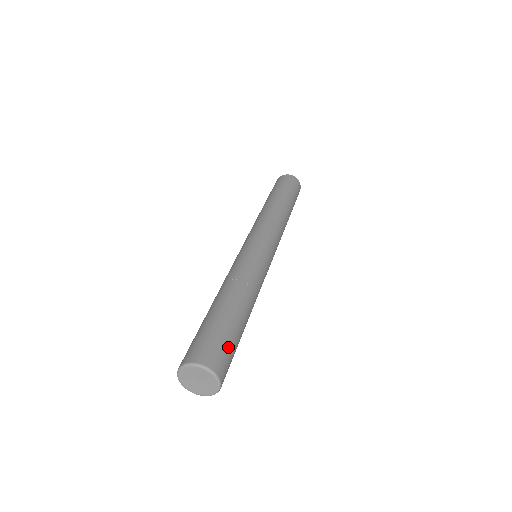
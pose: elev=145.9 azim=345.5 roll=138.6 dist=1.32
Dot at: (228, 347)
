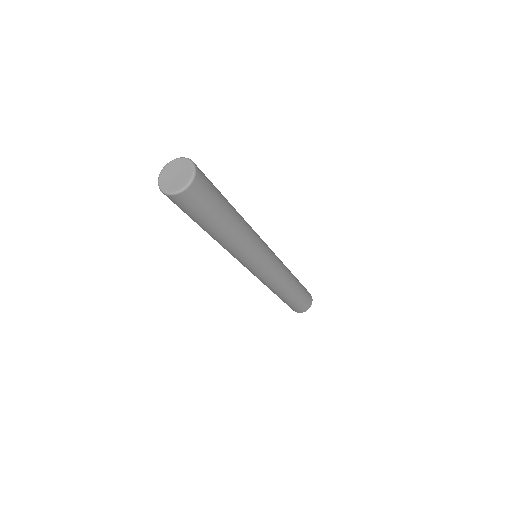
Dot at: occluded
